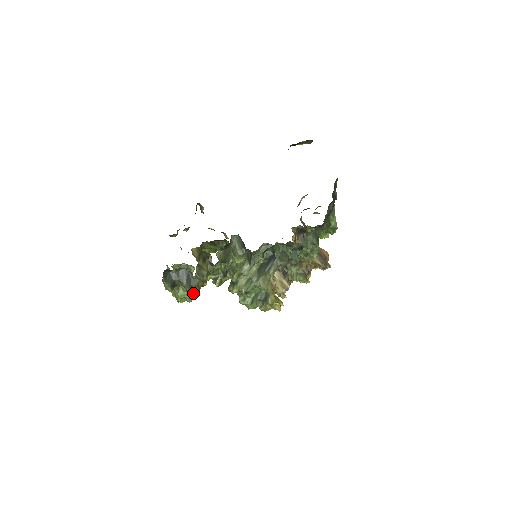
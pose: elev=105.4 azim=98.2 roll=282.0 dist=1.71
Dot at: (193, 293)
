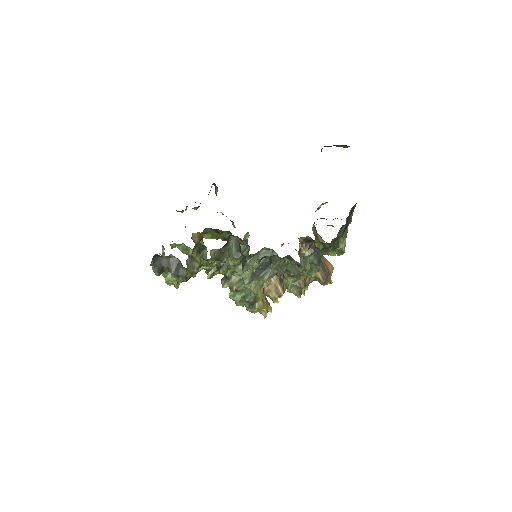
Dot at: occluded
